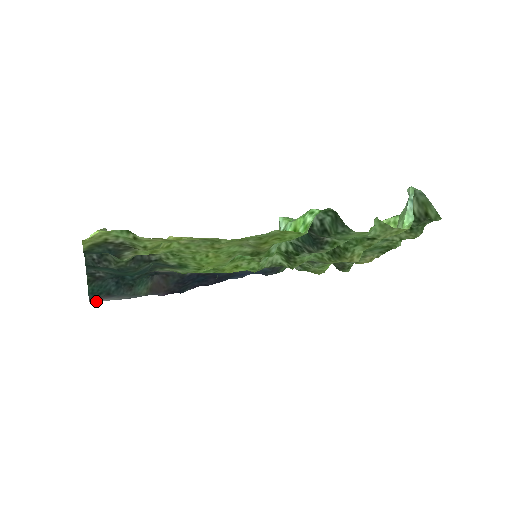
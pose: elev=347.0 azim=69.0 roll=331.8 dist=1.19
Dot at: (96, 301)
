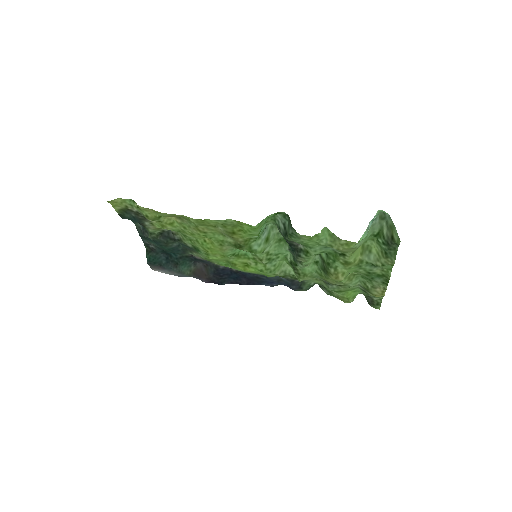
Dot at: occluded
